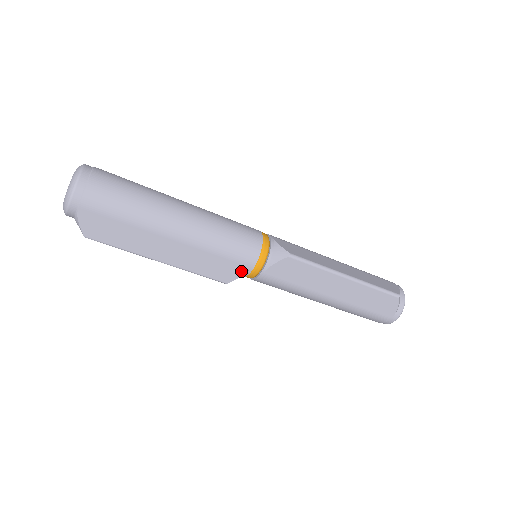
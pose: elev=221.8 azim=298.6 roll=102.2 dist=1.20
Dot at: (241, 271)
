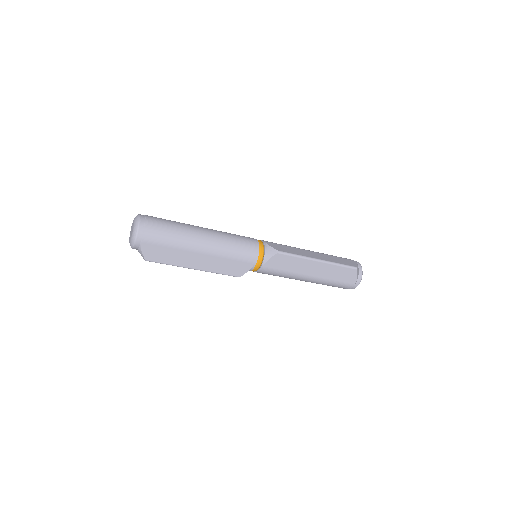
Dot at: (248, 267)
